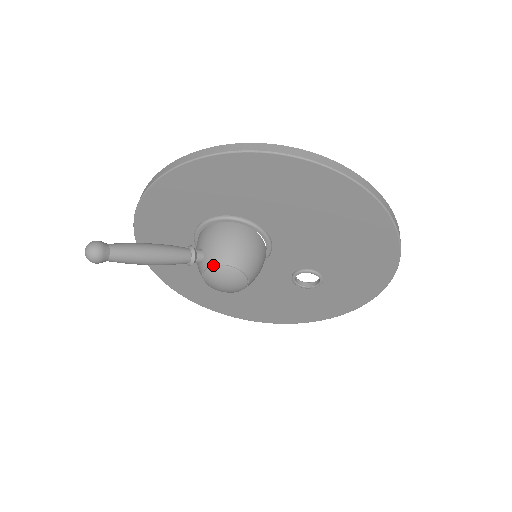
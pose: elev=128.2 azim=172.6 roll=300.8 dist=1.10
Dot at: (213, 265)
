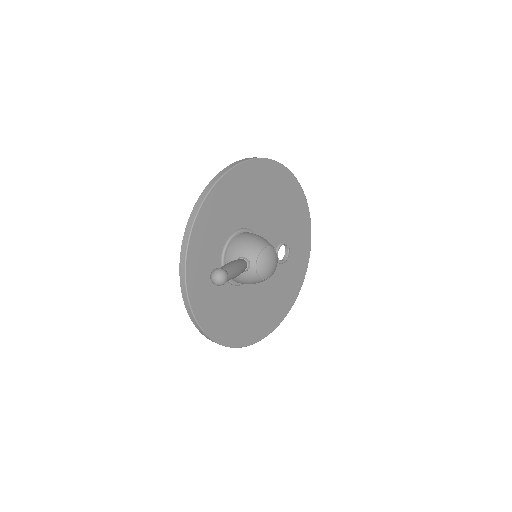
Dot at: (258, 255)
